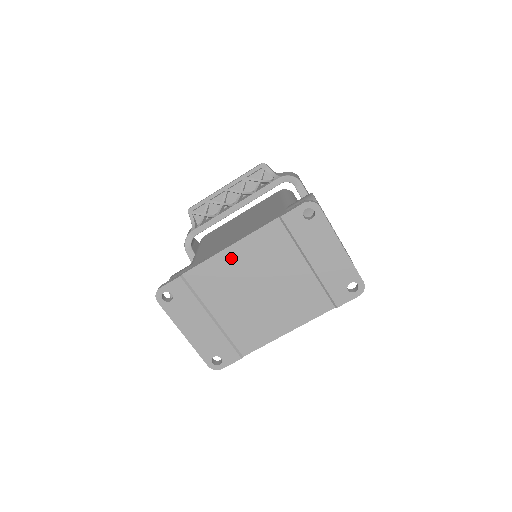
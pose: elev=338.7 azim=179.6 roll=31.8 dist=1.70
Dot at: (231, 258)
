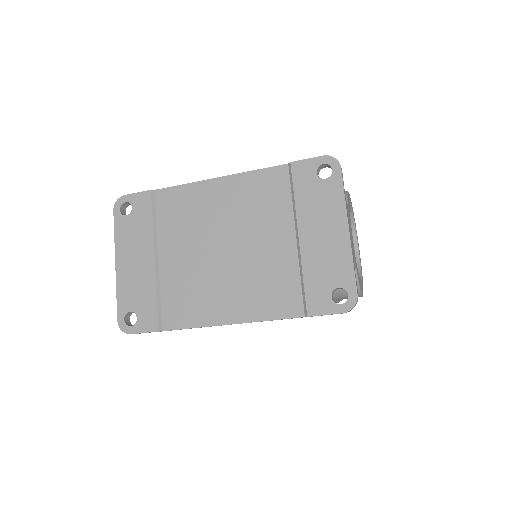
Dot at: (214, 192)
